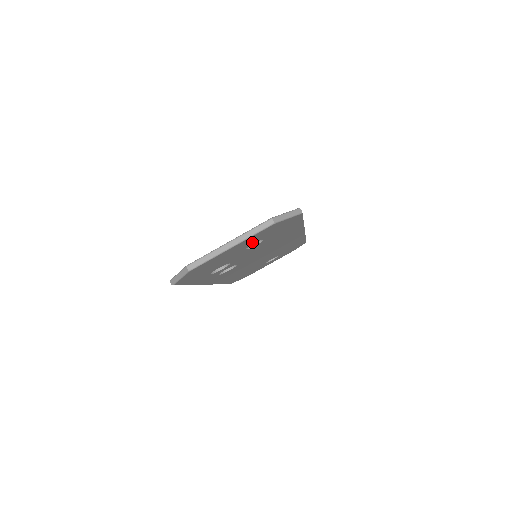
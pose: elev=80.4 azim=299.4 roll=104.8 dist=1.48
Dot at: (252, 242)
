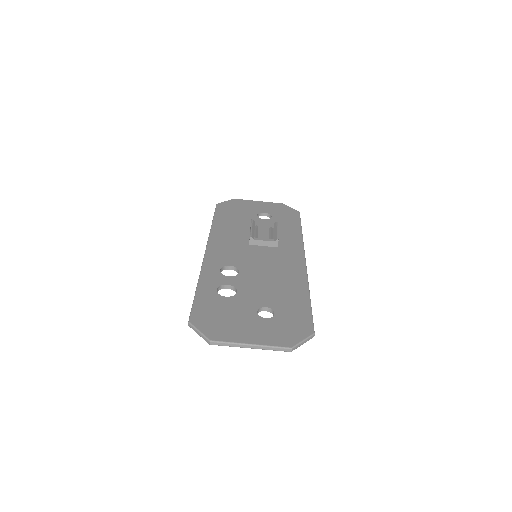
Dot at: occluded
